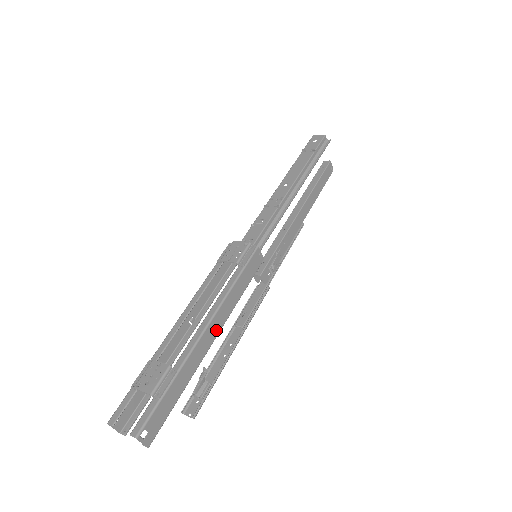
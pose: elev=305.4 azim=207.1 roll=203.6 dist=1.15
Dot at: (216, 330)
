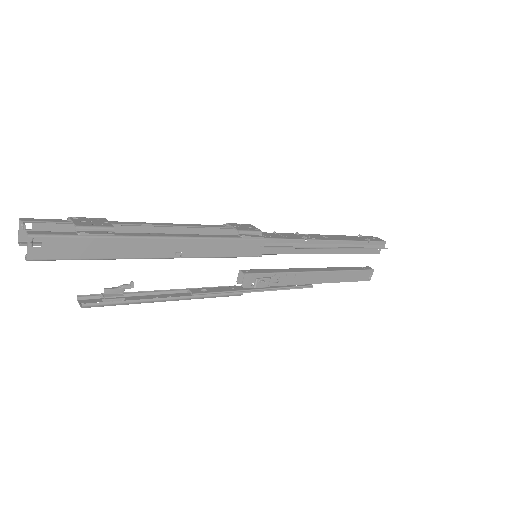
Dot at: (174, 252)
